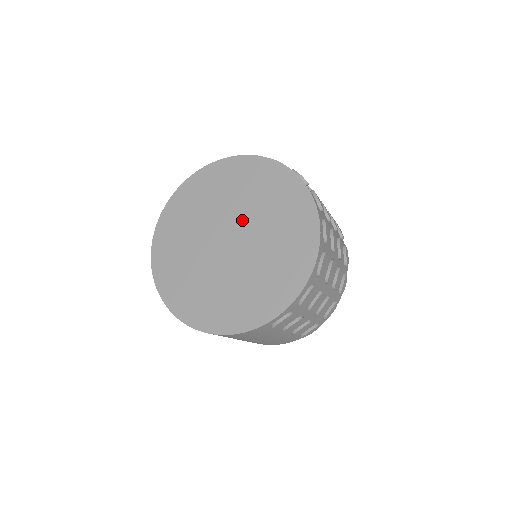
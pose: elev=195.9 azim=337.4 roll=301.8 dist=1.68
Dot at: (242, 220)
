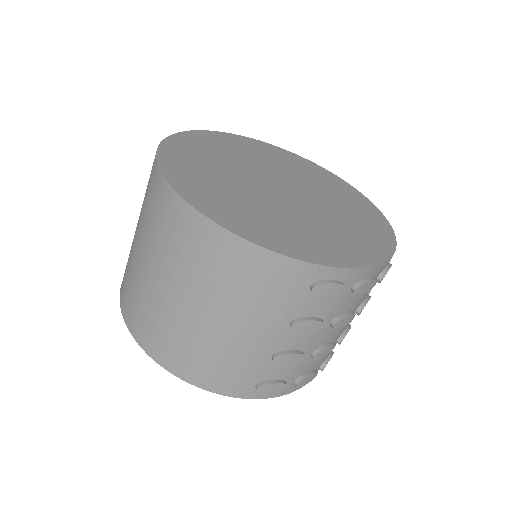
Dot at: (302, 187)
